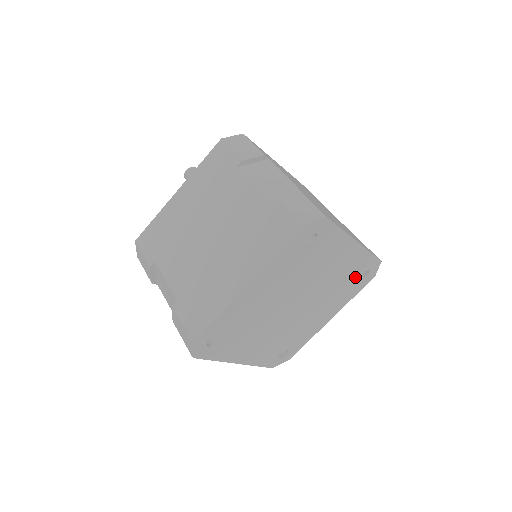
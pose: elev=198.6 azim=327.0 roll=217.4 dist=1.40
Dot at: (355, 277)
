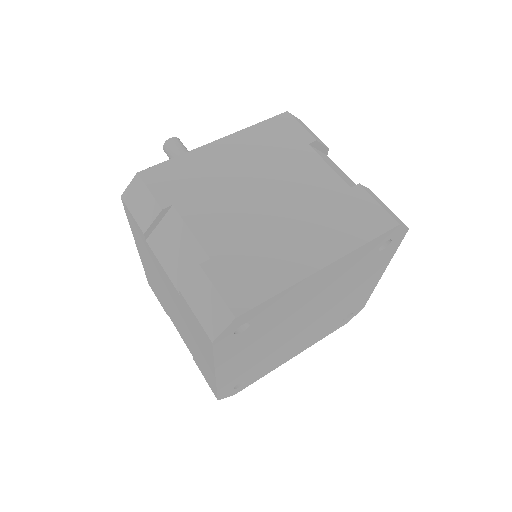
Dot at: (344, 315)
